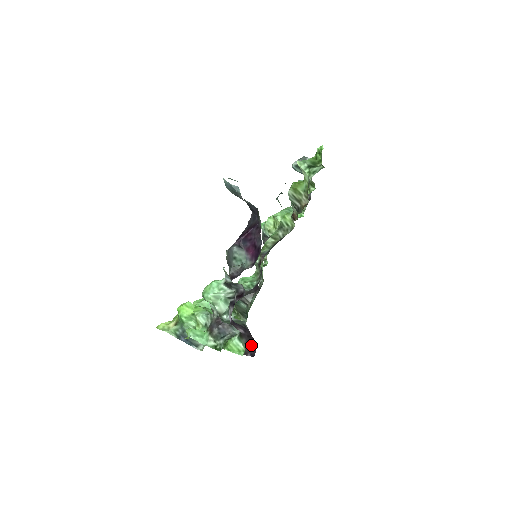
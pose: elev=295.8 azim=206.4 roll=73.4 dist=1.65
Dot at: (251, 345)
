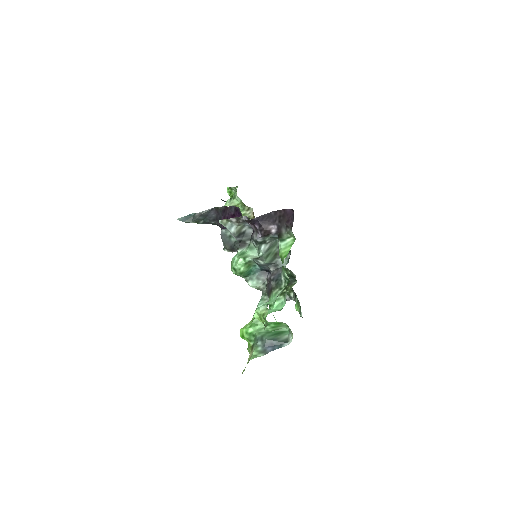
Dot at: (287, 218)
